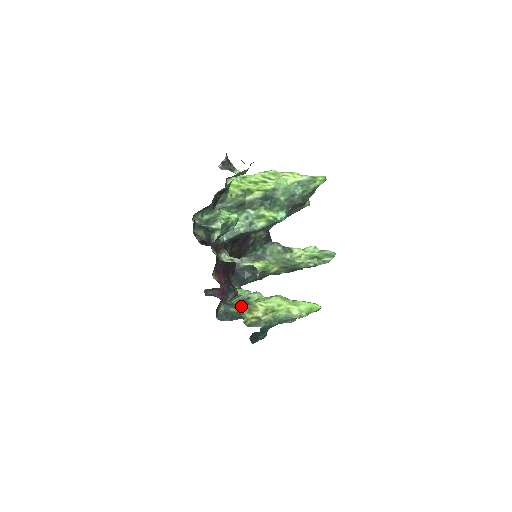
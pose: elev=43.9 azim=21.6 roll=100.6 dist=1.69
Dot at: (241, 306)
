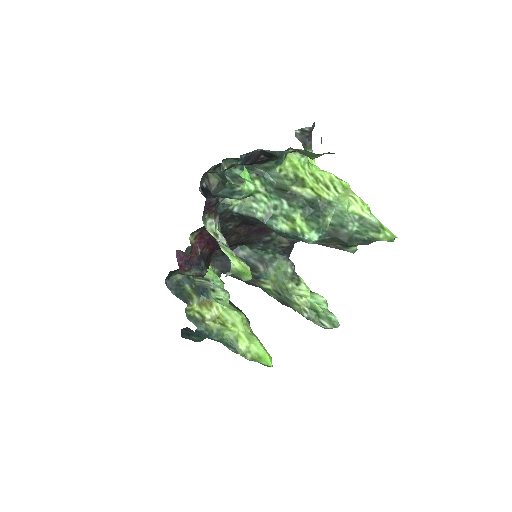
Dot at: (198, 291)
